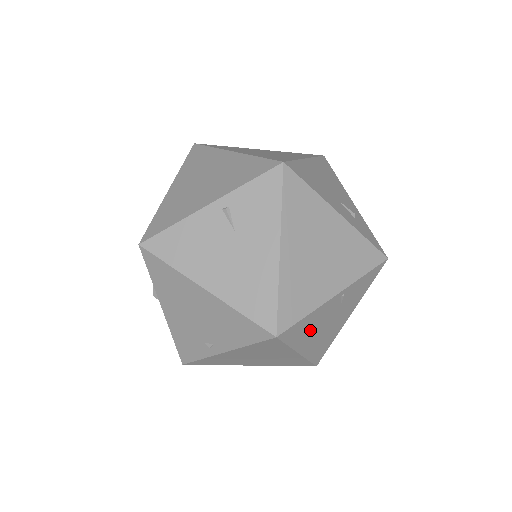
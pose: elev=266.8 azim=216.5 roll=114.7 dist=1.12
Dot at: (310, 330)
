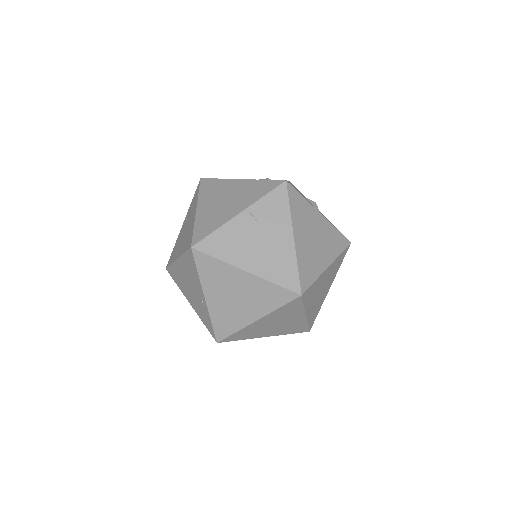
Dot at: (236, 246)
